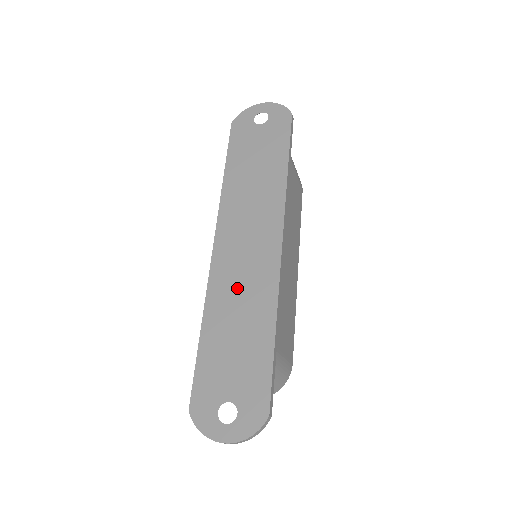
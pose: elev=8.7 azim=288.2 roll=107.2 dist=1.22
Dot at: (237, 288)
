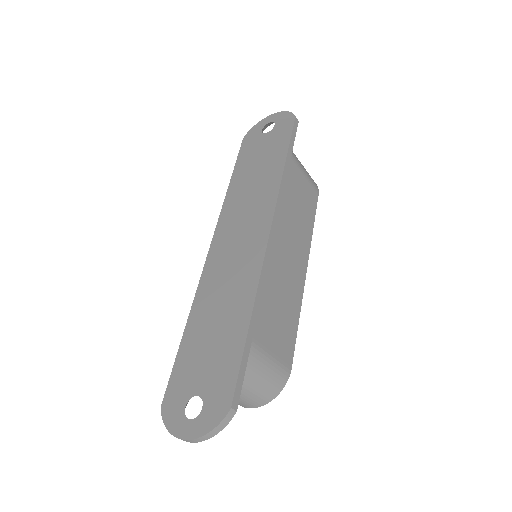
Dot at: (223, 282)
